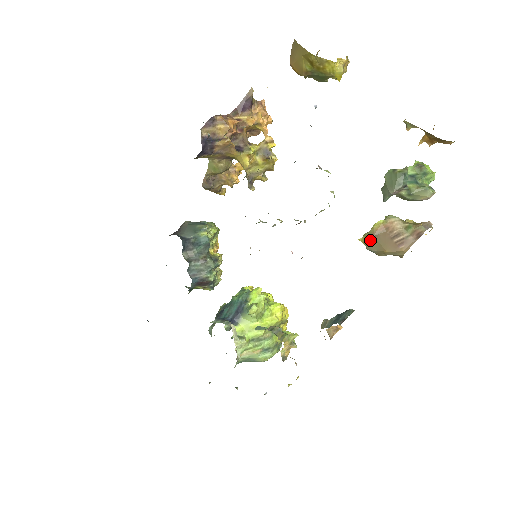
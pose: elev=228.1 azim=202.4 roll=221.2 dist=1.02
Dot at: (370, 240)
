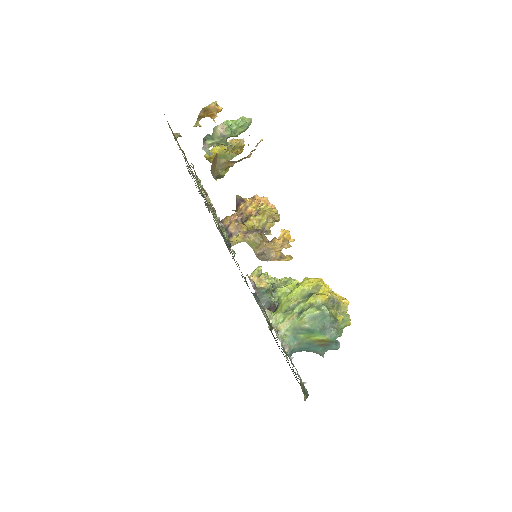
Dot at: (212, 174)
